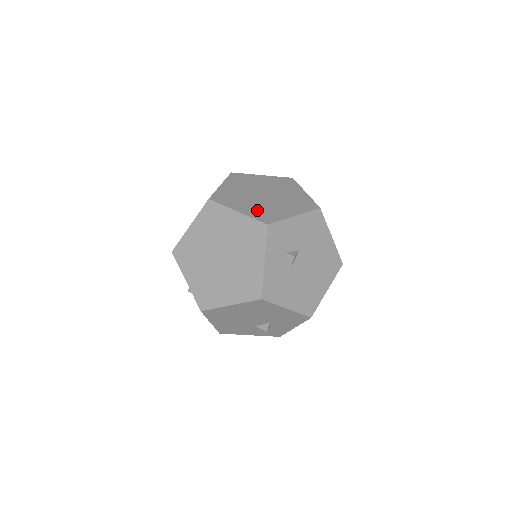
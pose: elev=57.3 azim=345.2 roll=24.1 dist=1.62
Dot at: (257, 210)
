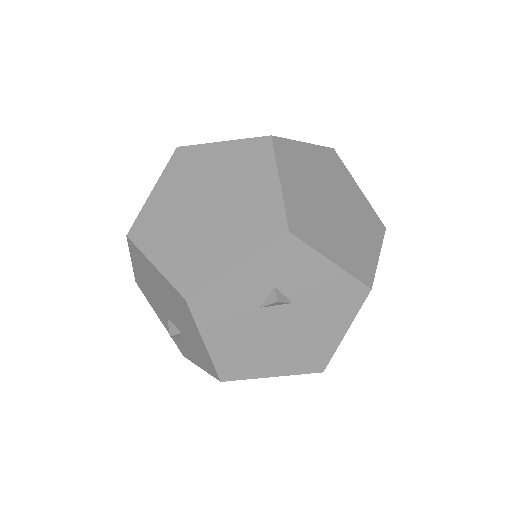
Dot at: (302, 206)
